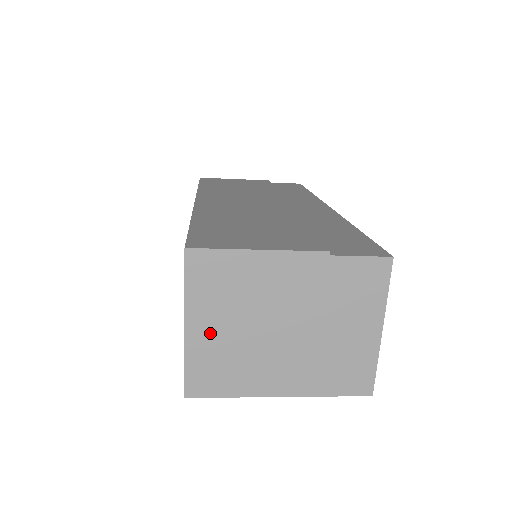
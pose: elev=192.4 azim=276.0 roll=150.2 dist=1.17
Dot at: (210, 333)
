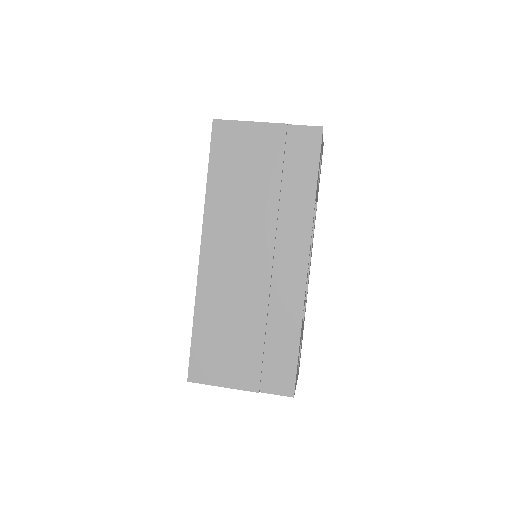
Dot at: occluded
